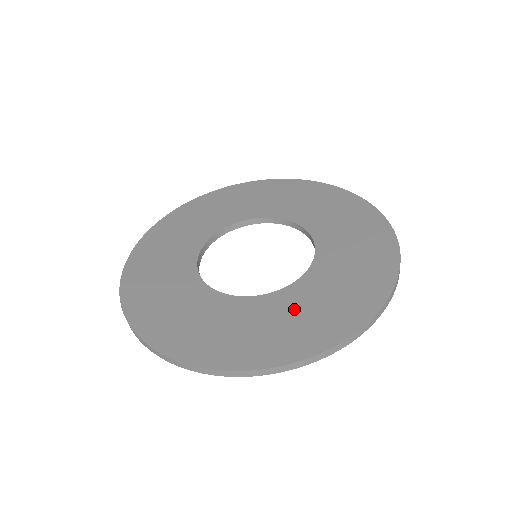
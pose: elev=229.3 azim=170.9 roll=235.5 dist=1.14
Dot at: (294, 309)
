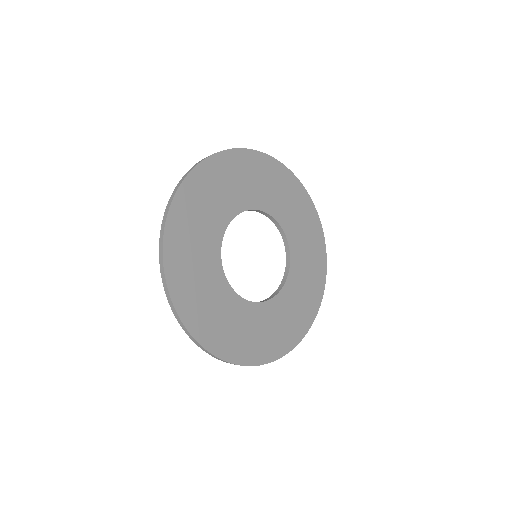
Dot at: (273, 321)
